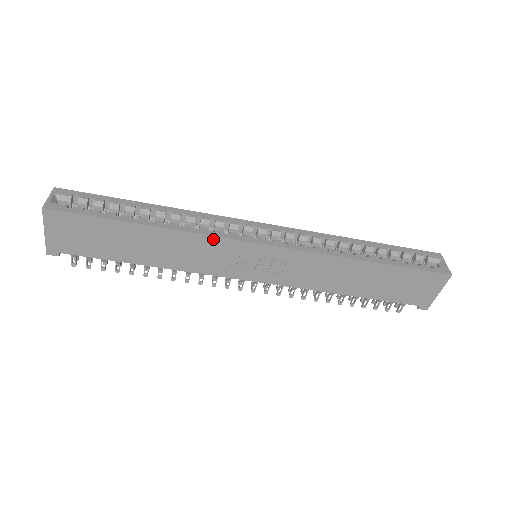
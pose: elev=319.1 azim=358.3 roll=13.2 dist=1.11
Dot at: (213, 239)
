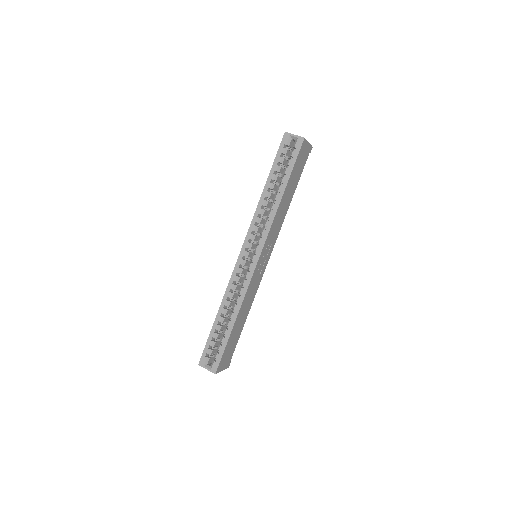
Dot at: (249, 287)
